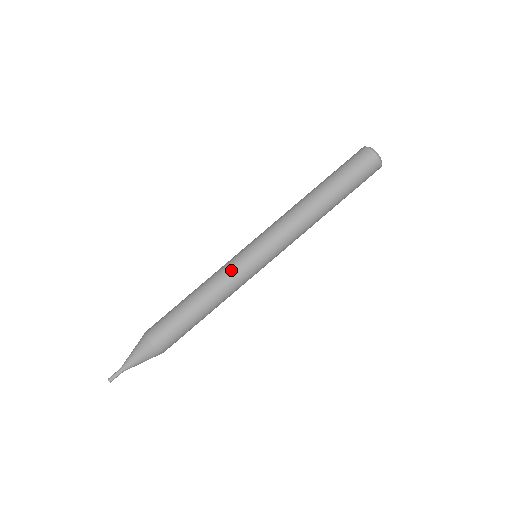
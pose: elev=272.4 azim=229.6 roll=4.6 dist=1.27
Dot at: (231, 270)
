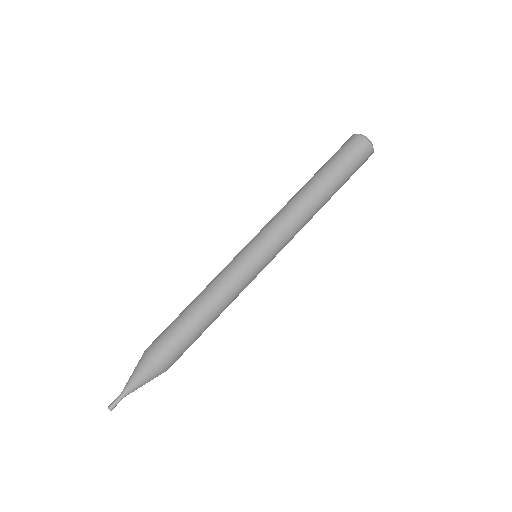
Dot at: (231, 272)
